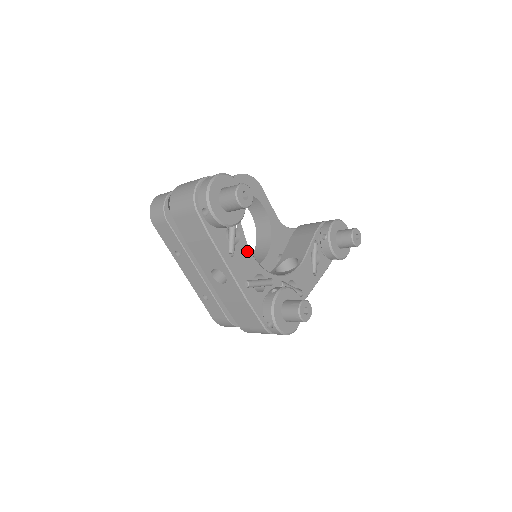
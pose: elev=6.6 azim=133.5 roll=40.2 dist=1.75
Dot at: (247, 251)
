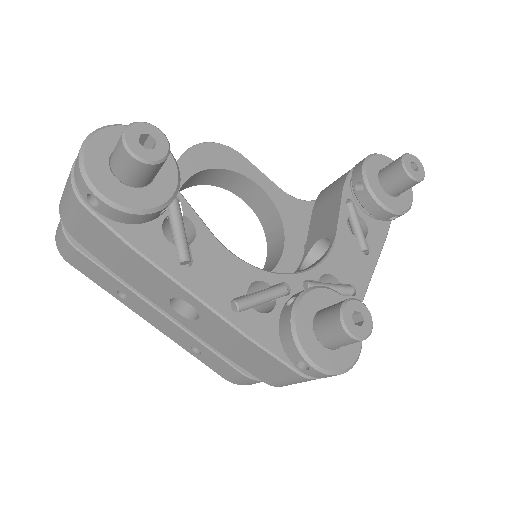
Dot at: (218, 249)
